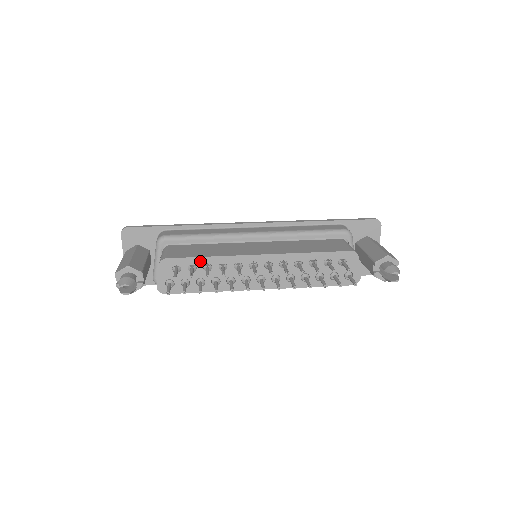
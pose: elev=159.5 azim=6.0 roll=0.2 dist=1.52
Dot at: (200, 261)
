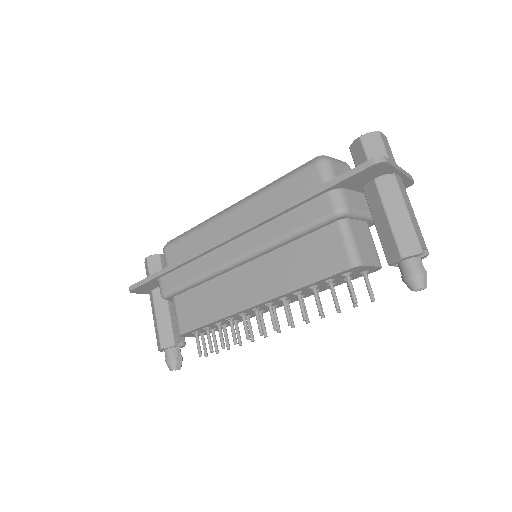
Dot at: (208, 325)
